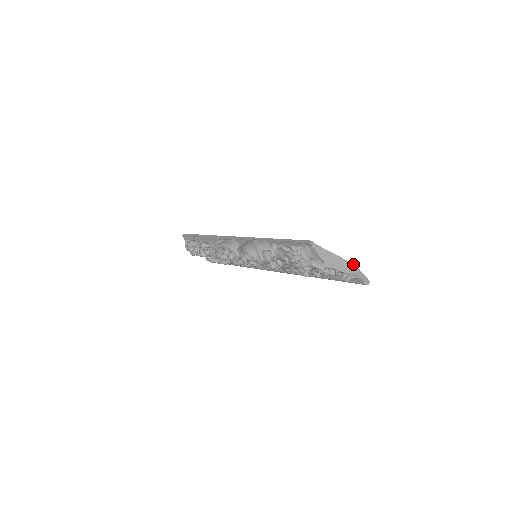
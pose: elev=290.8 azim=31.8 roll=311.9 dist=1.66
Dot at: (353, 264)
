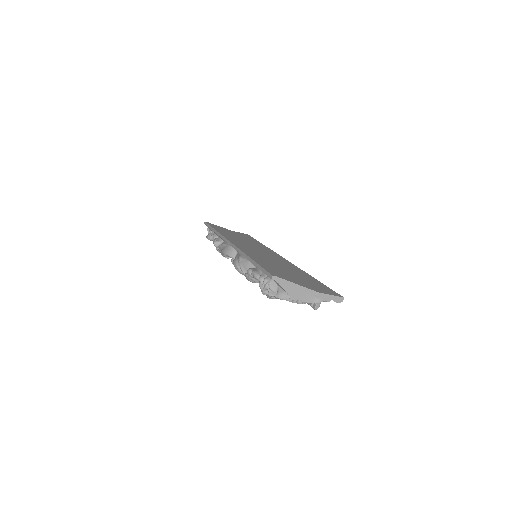
Dot at: (317, 292)
